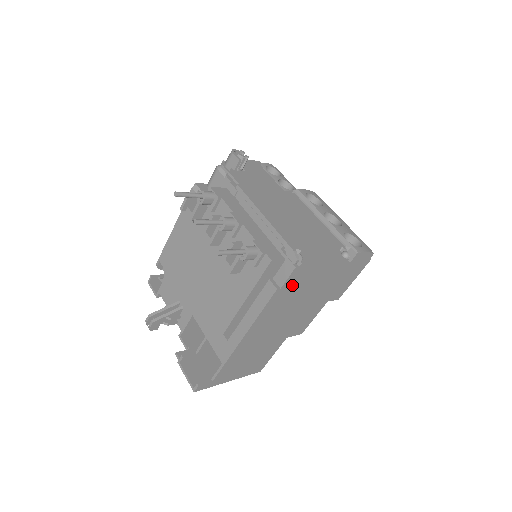
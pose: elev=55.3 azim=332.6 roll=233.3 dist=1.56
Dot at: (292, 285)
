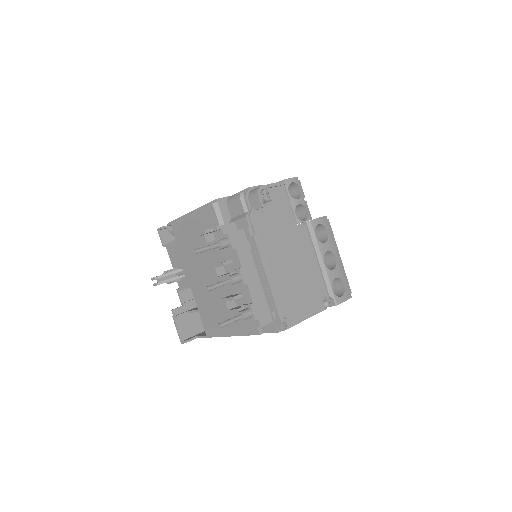
Dot at: occluded
